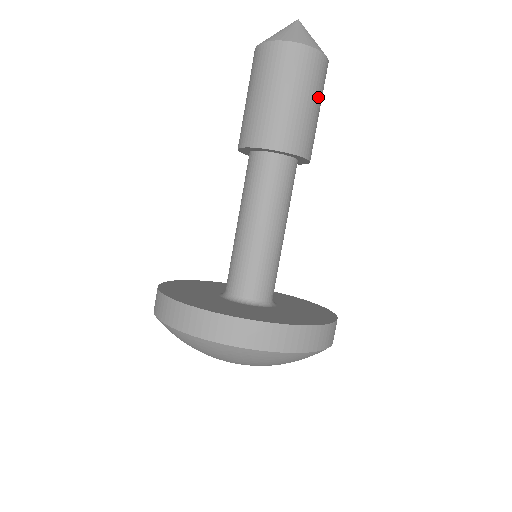
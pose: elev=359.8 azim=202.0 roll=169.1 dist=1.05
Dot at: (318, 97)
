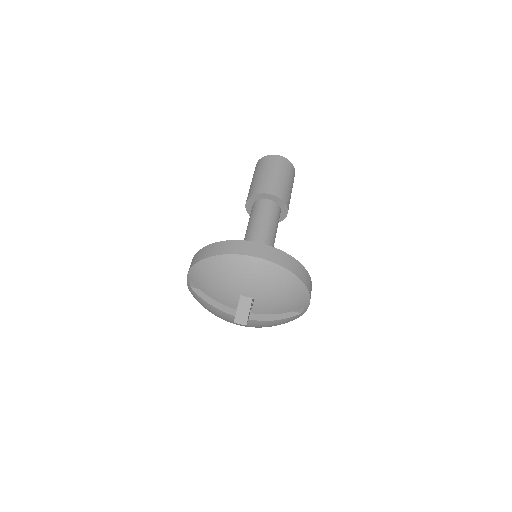
Dot at: occluded
